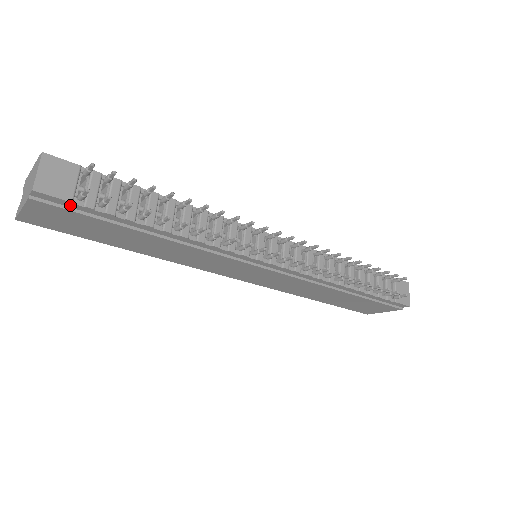
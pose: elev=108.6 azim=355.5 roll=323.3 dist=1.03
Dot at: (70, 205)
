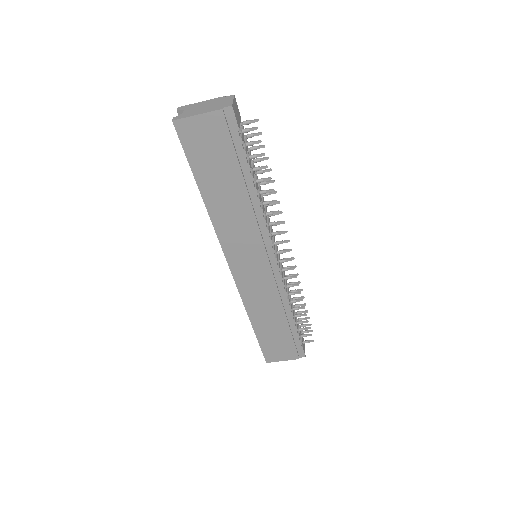
Dot at: (233, 131)
